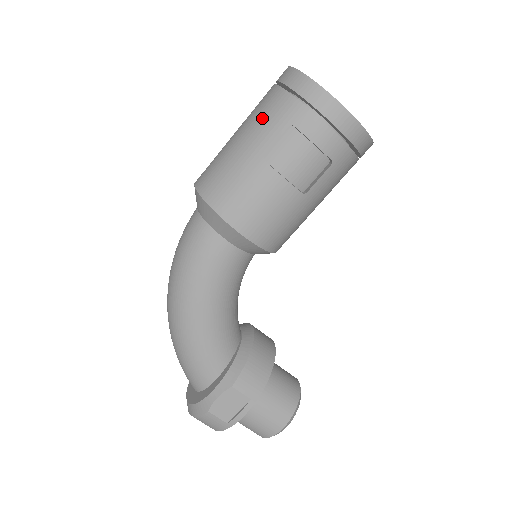
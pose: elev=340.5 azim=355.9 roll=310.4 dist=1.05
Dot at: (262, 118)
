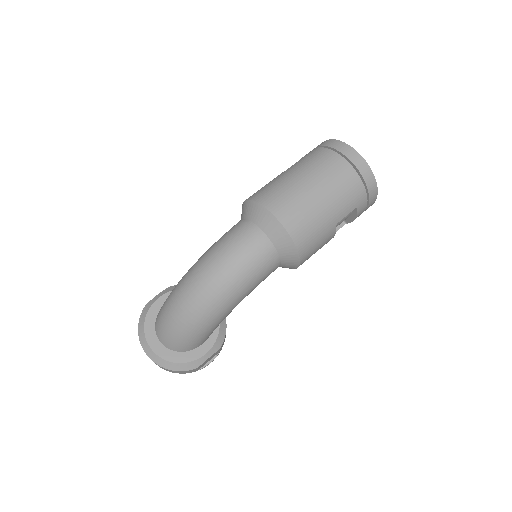
Dot at: (345, 194)
